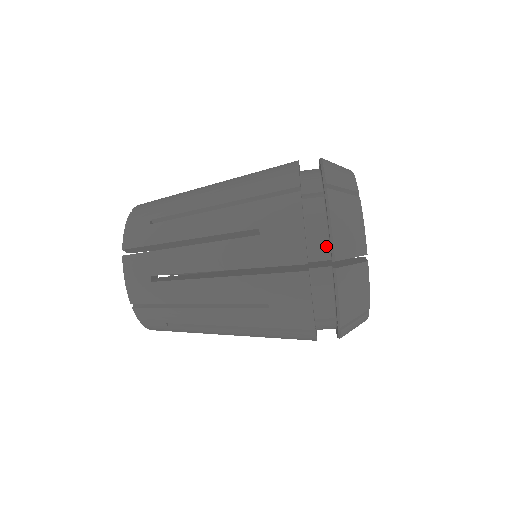
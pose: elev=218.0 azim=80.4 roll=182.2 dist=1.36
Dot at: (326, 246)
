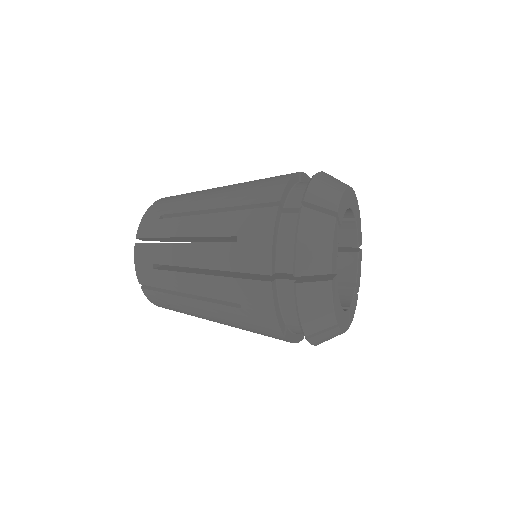
Dot at: occluded
